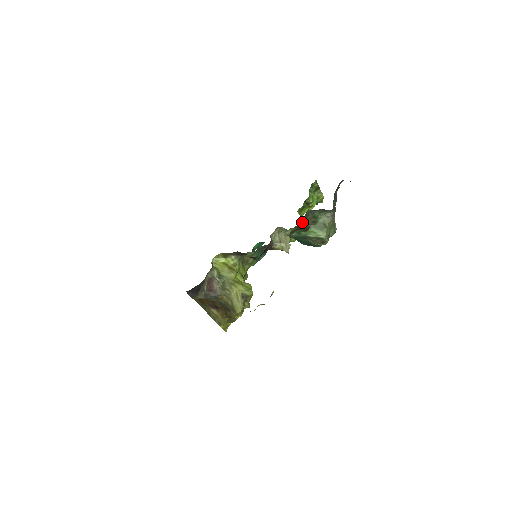
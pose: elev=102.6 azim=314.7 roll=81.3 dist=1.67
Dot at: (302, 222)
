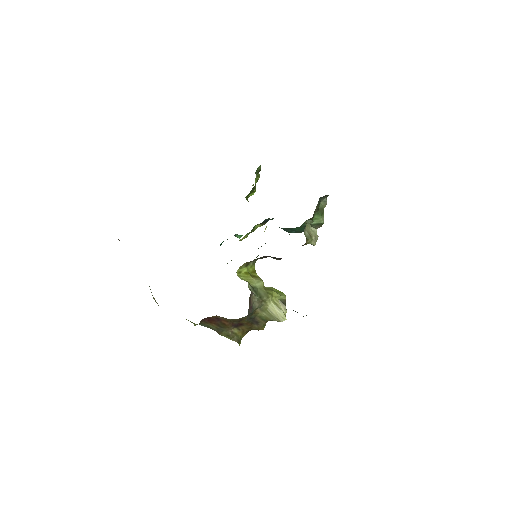
Dot at: occluded
